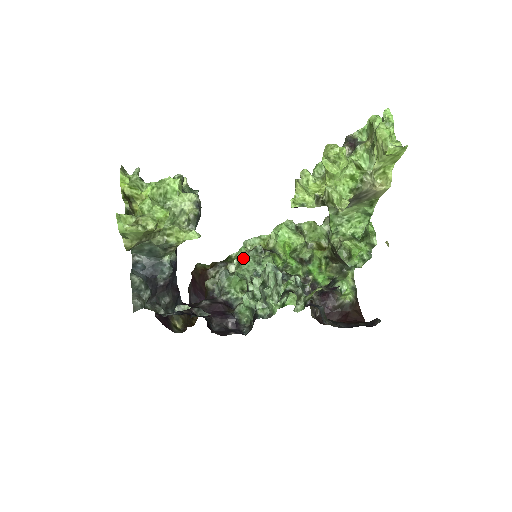
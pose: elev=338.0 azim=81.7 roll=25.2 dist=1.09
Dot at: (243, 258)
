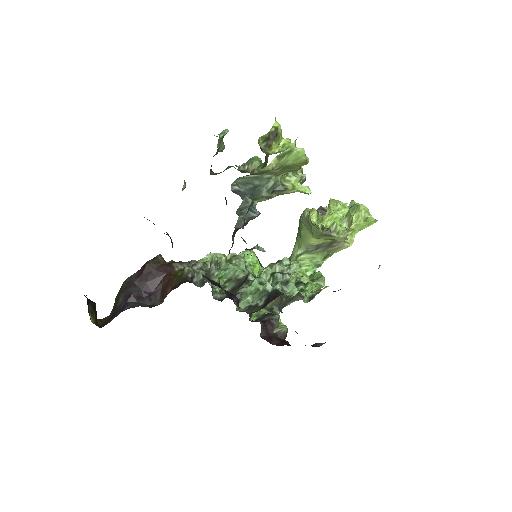
Dot at: (236, 256)
